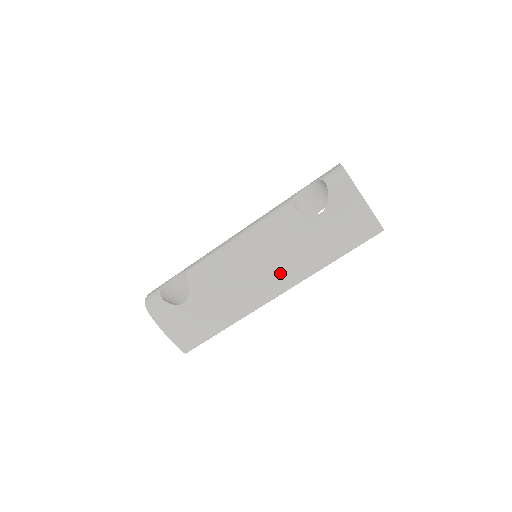
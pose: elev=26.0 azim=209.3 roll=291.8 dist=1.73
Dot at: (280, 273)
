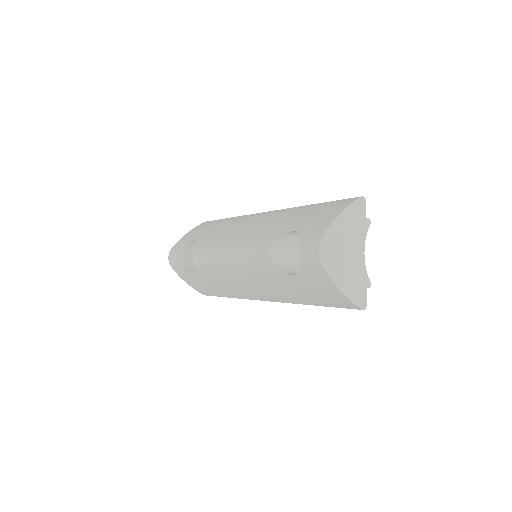
Dot at: (264, 293)
